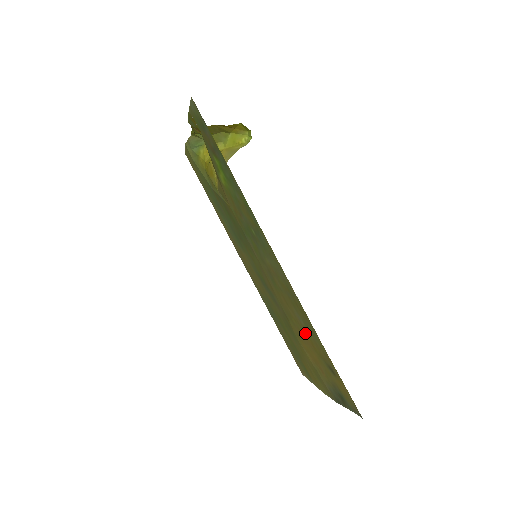
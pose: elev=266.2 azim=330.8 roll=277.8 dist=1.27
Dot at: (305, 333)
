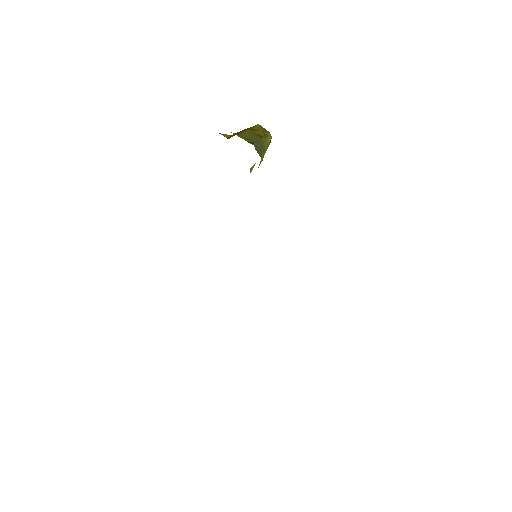
Dot at: occluded
